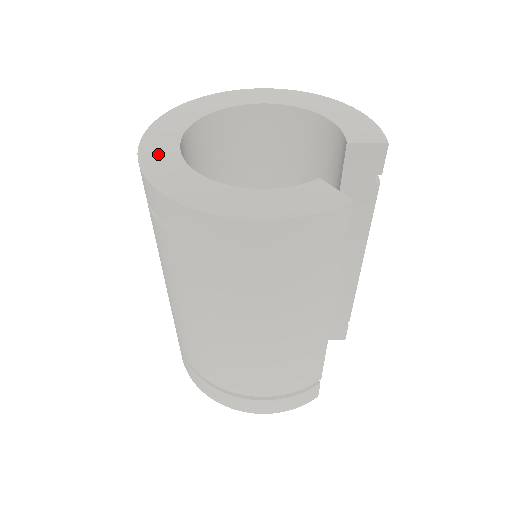
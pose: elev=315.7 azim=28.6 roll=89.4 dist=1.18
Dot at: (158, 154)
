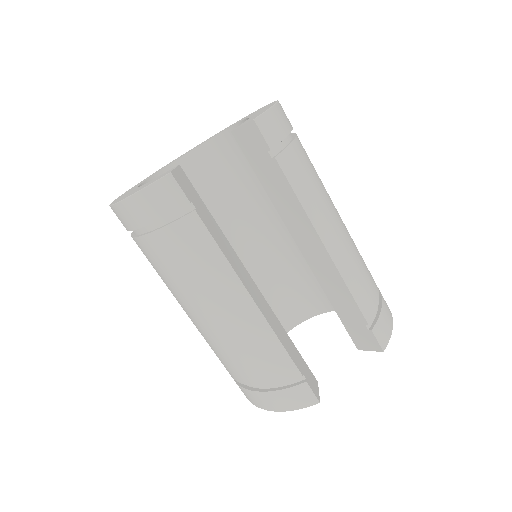
Dot at: occluded
